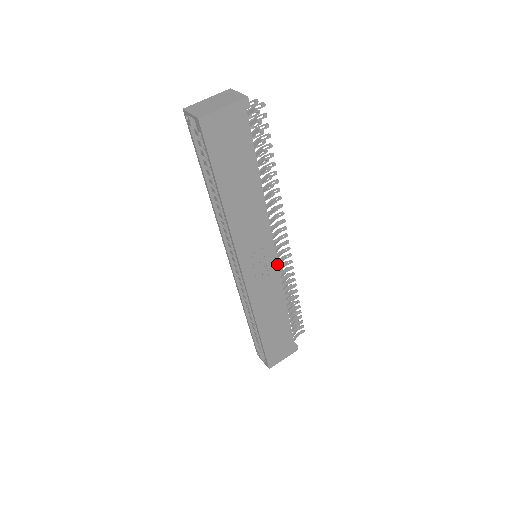
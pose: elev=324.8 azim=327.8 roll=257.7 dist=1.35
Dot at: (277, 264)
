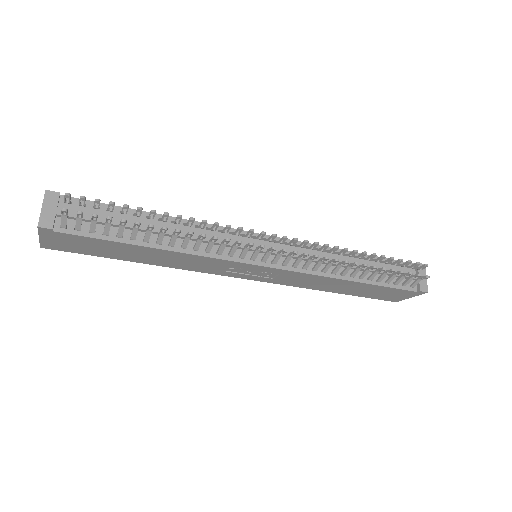
Dot at: (276, 268)
